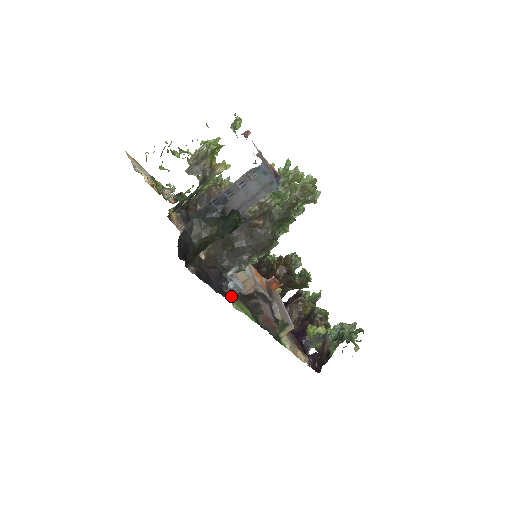
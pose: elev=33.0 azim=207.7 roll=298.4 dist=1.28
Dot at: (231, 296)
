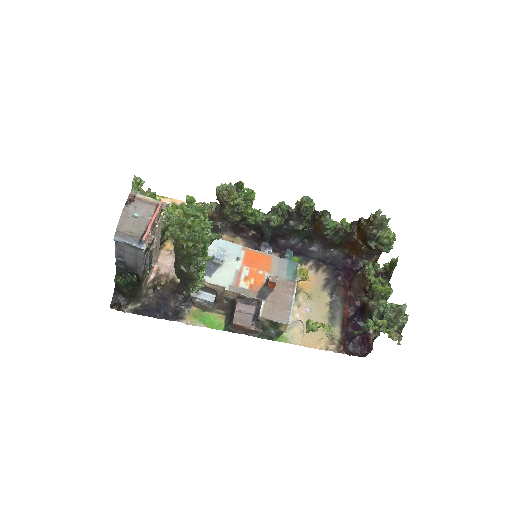
Dot at: (188, 314)
